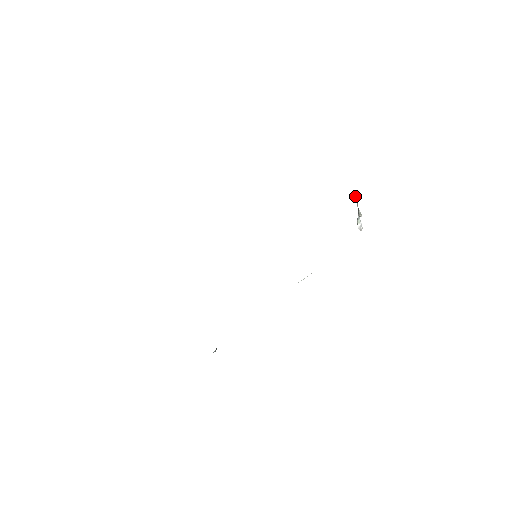
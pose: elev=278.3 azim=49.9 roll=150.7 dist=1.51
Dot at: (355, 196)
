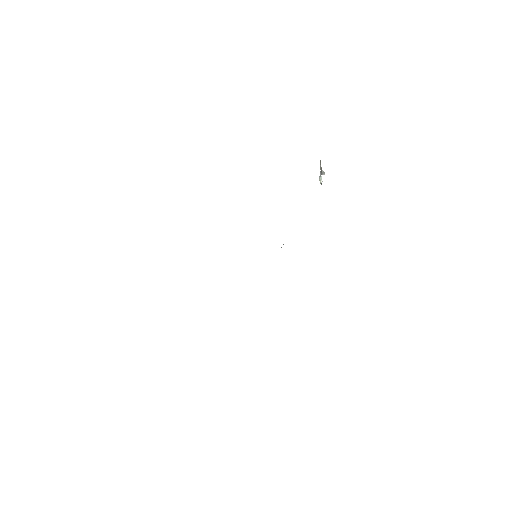
Dot at: (320, 160)
